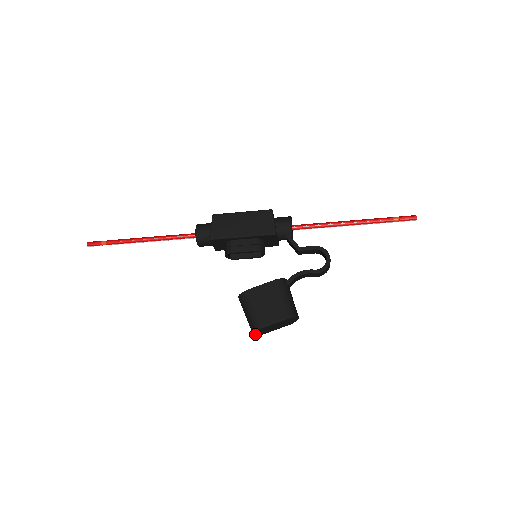
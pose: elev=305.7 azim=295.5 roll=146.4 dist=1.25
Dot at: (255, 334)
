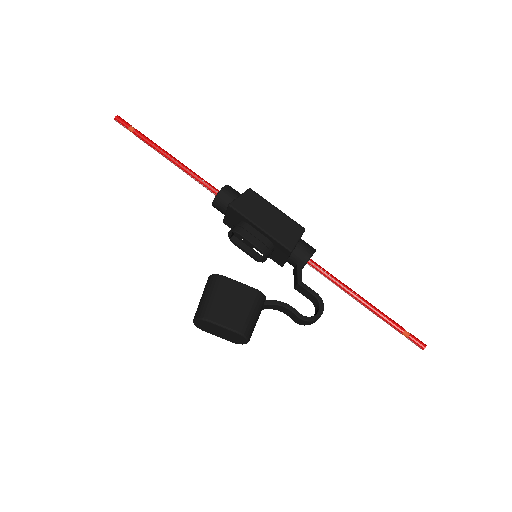
Dot at: (195, 322)
